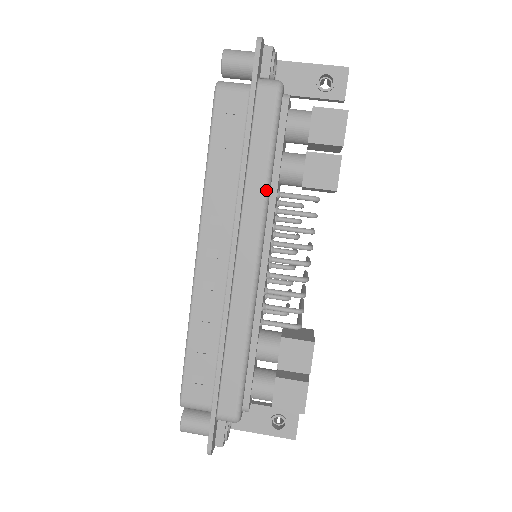
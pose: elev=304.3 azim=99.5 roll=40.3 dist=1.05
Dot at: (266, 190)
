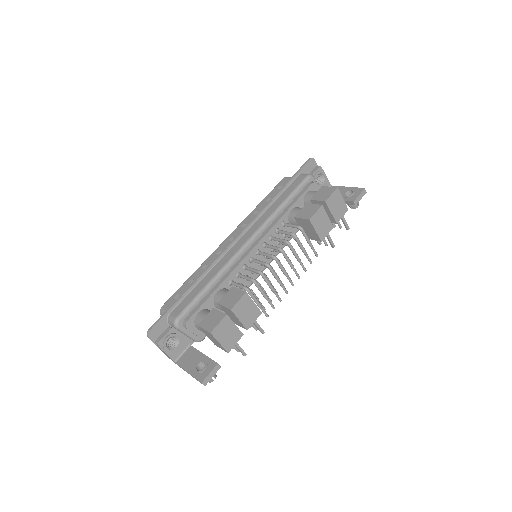
Dot at: (274, 212)
